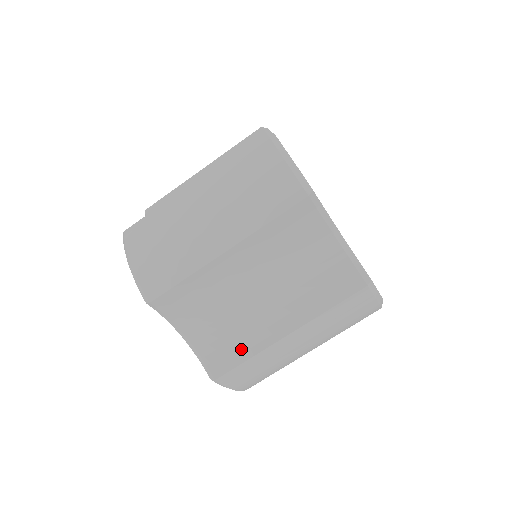
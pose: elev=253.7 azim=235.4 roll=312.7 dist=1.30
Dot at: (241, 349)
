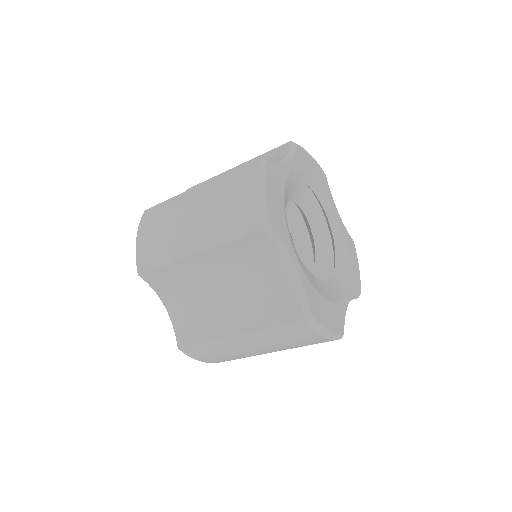
Dot at: (201, 332)
